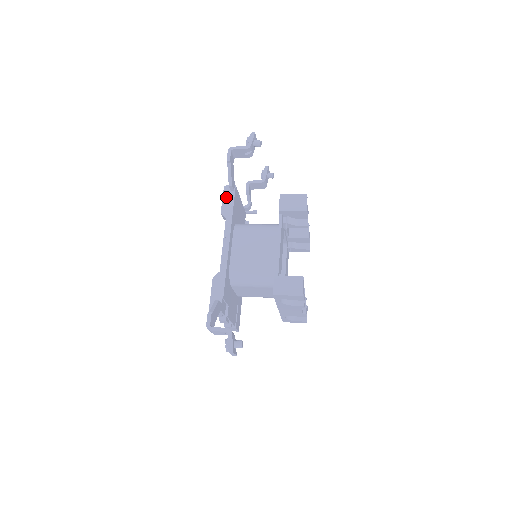
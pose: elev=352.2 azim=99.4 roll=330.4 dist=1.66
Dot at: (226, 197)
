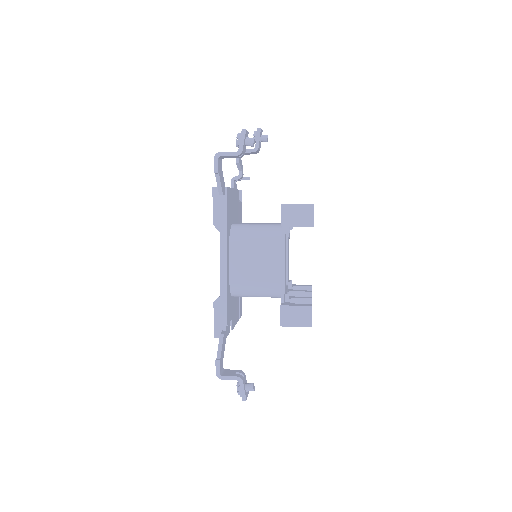
Dot at: (217, 203)
